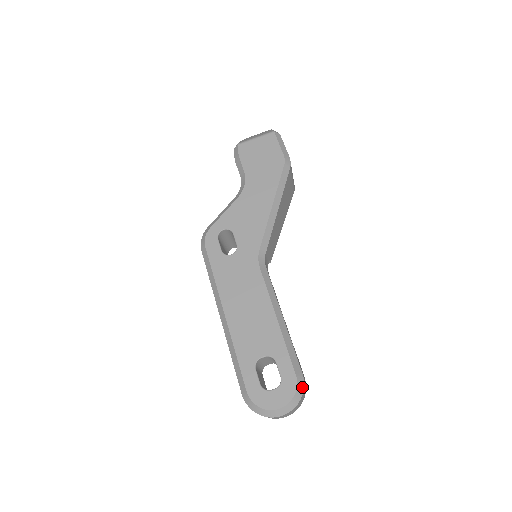
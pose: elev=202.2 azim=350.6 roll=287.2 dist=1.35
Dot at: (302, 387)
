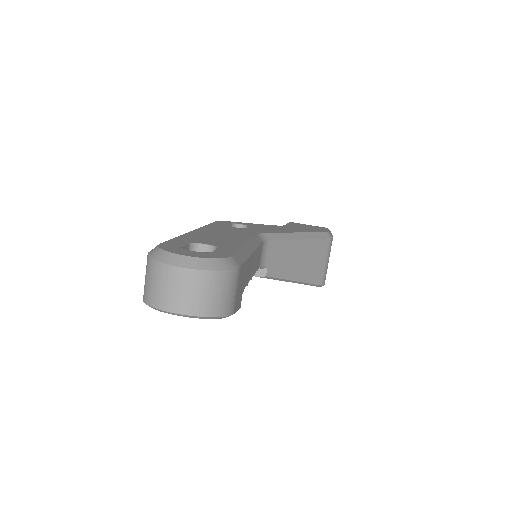
Dot at: (231, 266)
